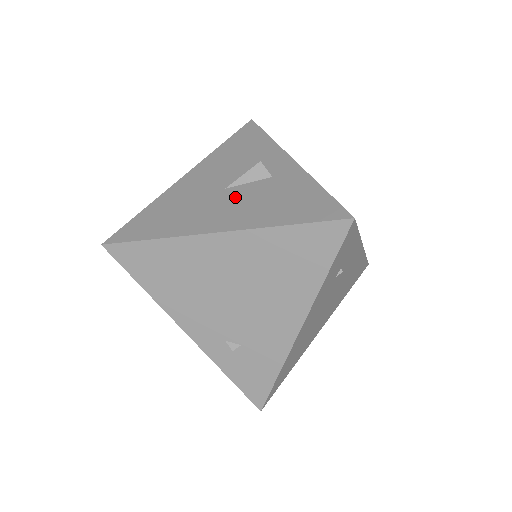
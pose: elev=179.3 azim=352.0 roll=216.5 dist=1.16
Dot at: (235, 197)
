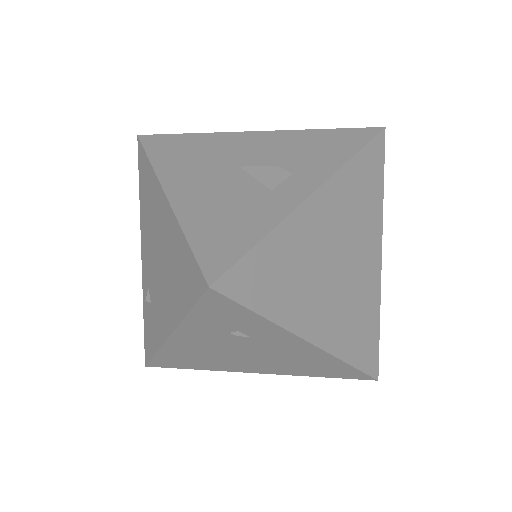
Dot at: (225, 179)
